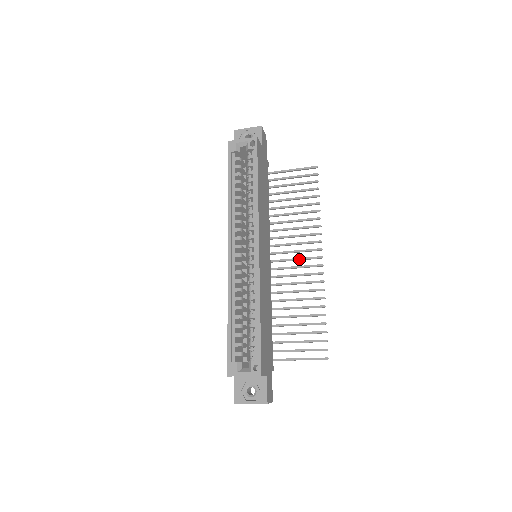
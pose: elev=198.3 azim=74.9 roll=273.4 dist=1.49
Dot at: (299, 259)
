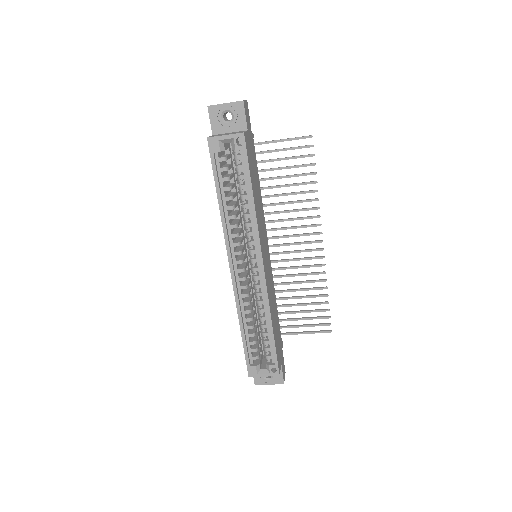
Dot at: (298, 244)
